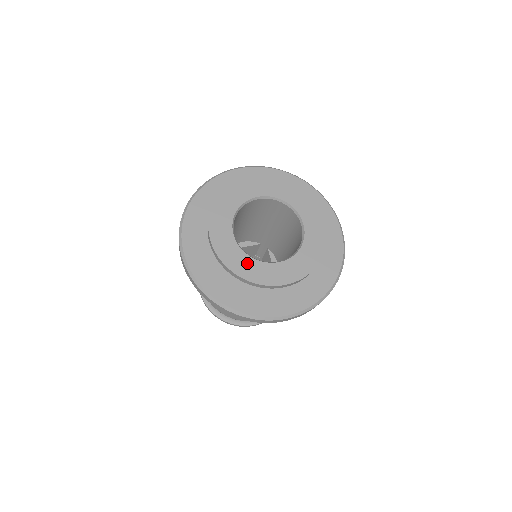
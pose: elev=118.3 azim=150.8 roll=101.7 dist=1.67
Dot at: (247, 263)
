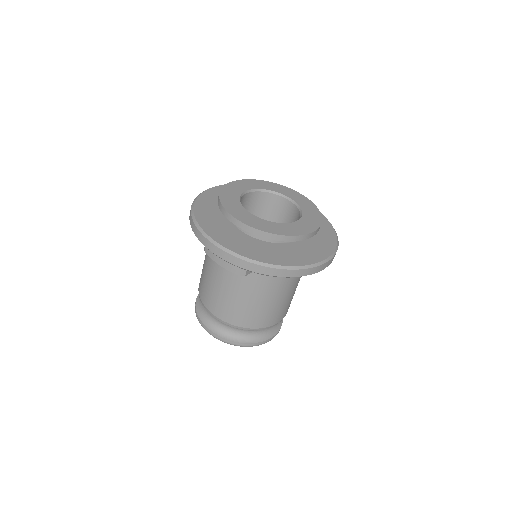
Dot at: (248, 216)
